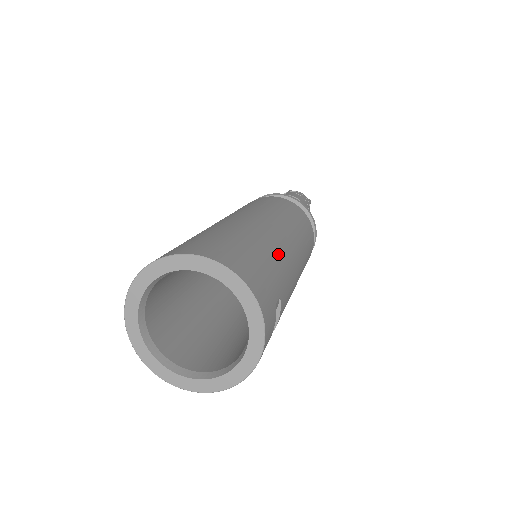
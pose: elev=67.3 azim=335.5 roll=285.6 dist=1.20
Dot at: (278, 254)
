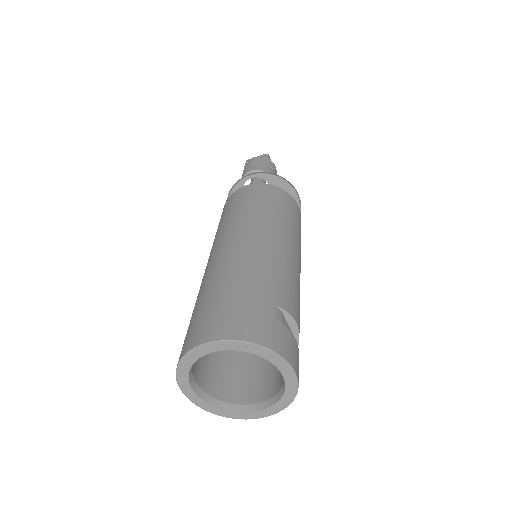
Dot at: (254, 270)
